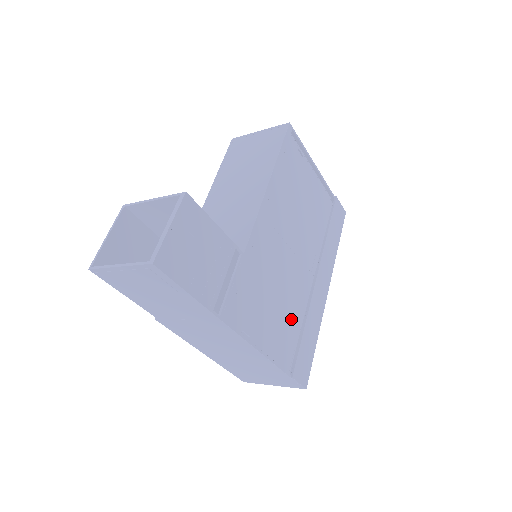
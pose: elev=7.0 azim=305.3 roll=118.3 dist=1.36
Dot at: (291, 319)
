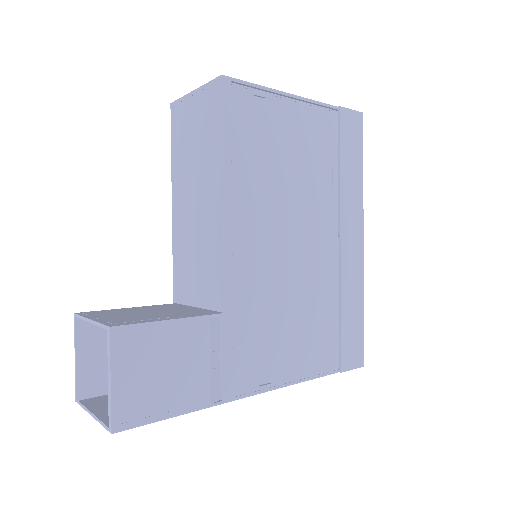
Dot at: (320, 315)
